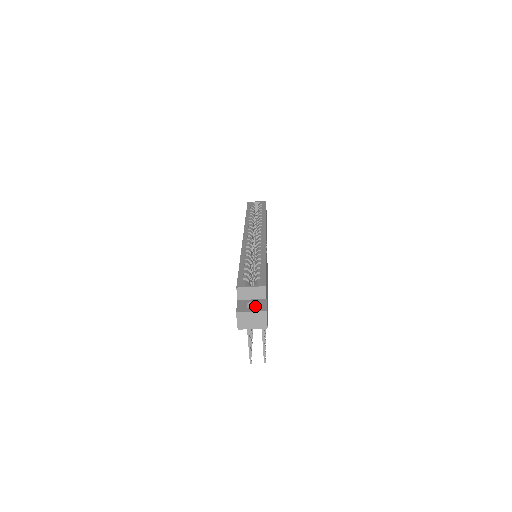
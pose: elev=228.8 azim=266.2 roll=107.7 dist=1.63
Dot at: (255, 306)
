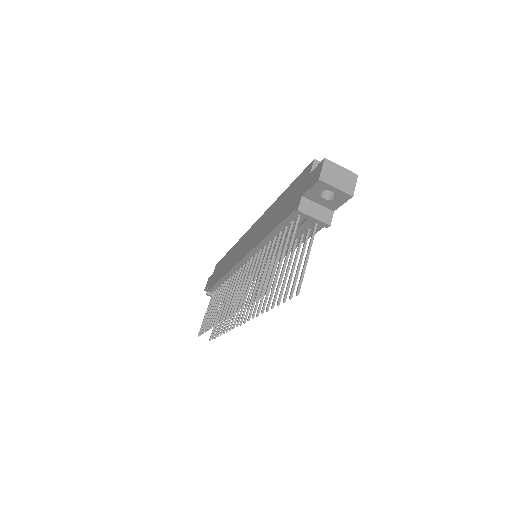
Dot at: occluded
